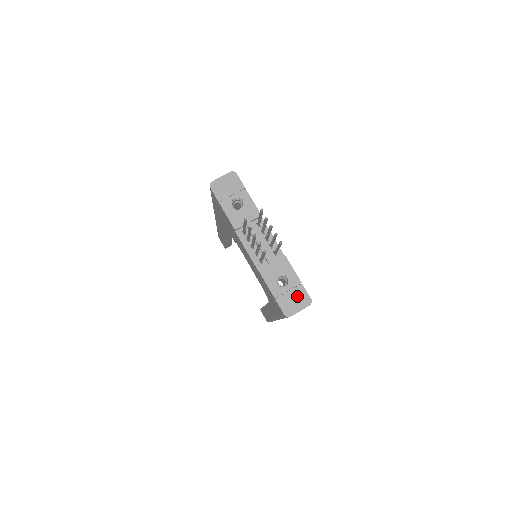
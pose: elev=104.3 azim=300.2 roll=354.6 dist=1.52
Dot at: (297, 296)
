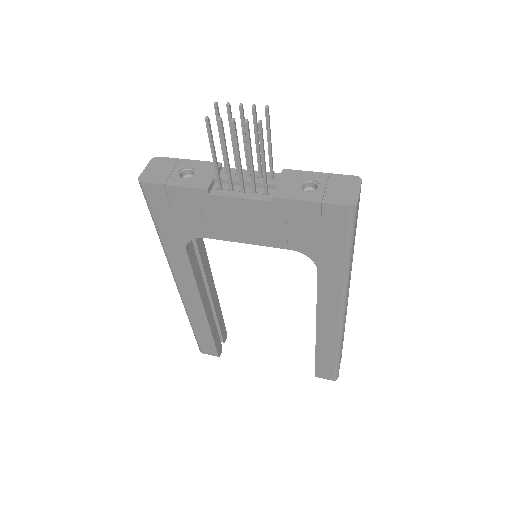
Dot at: (339, 184)
